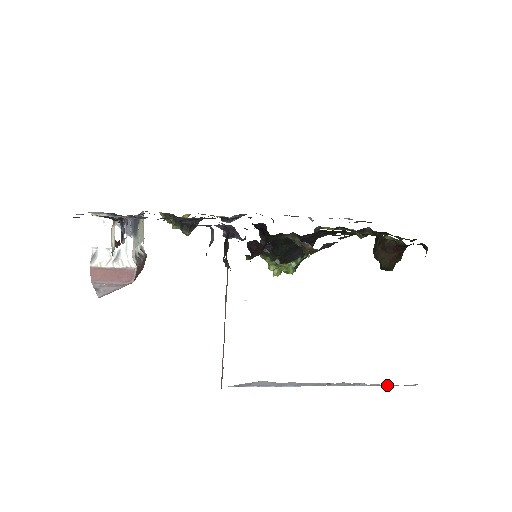
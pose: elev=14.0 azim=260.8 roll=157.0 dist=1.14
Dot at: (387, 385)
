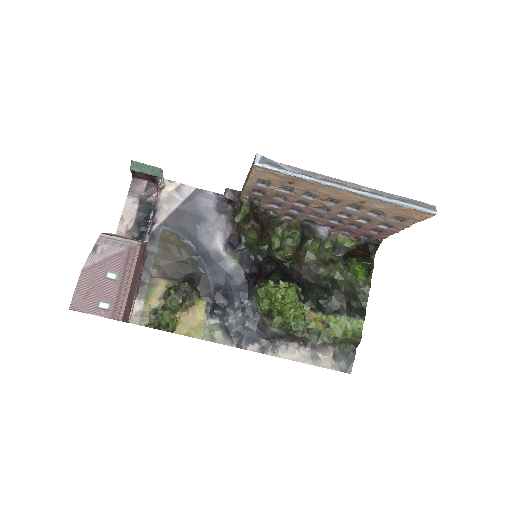
Dot at: (407, 201)
